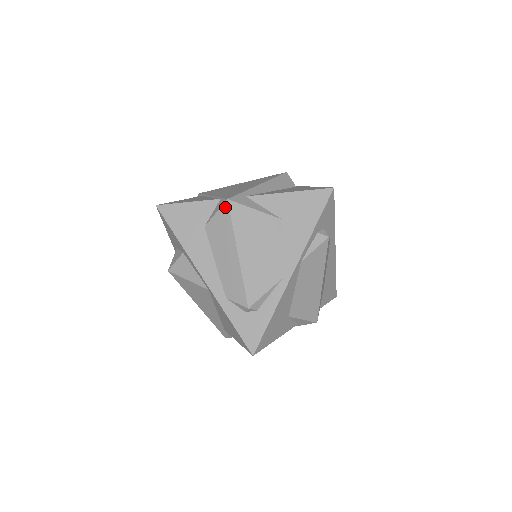
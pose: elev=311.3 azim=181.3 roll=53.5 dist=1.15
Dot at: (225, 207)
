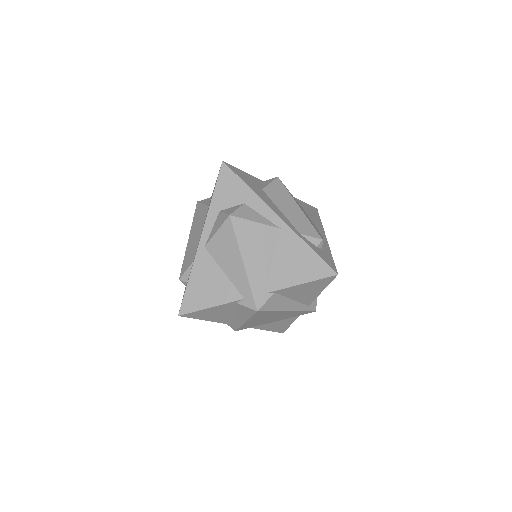
Dot at: (278, 180)
